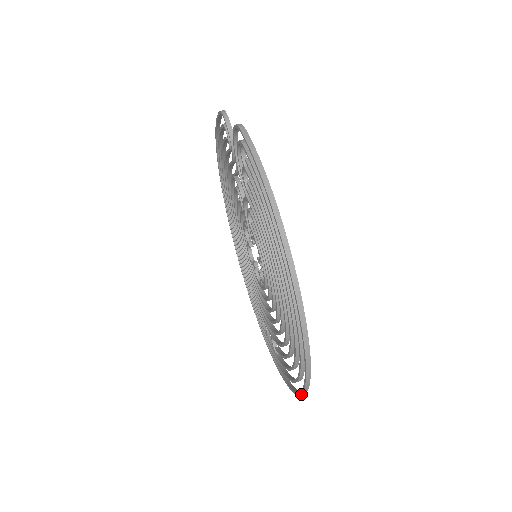
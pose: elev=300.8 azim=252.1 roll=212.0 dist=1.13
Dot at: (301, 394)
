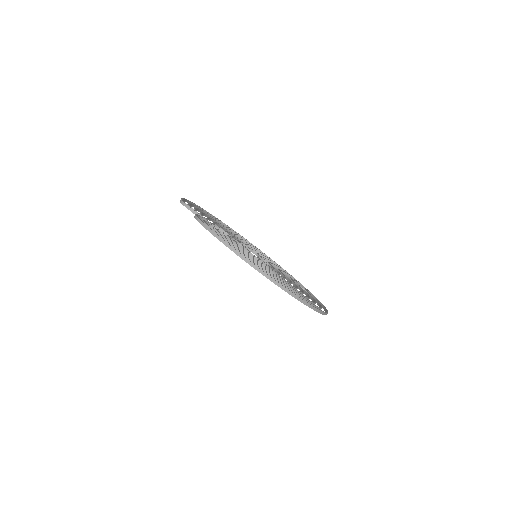
Dot at: occluded
